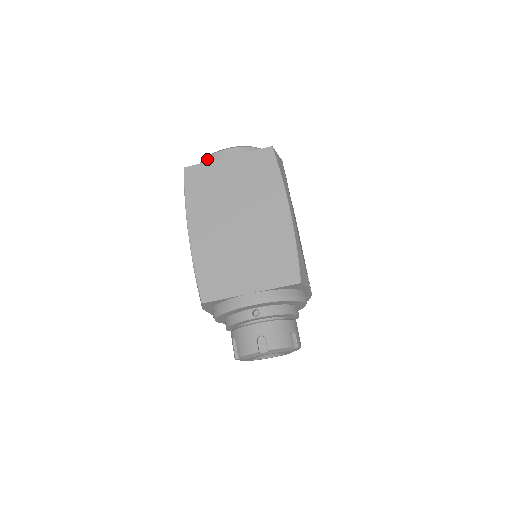
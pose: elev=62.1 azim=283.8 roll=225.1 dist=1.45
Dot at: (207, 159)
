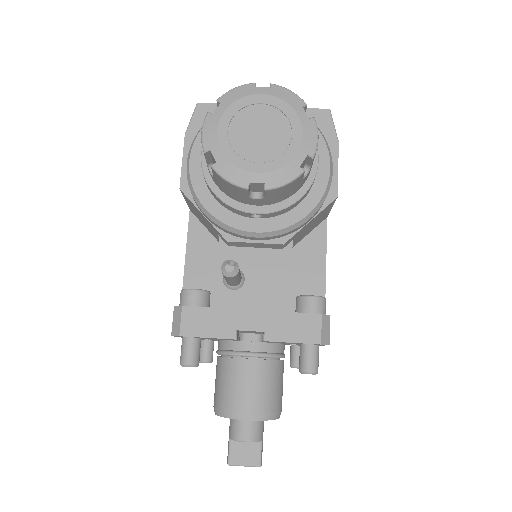
Dot at: occluded
